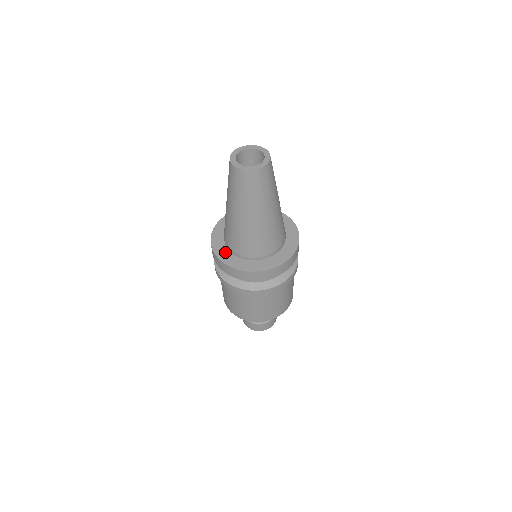
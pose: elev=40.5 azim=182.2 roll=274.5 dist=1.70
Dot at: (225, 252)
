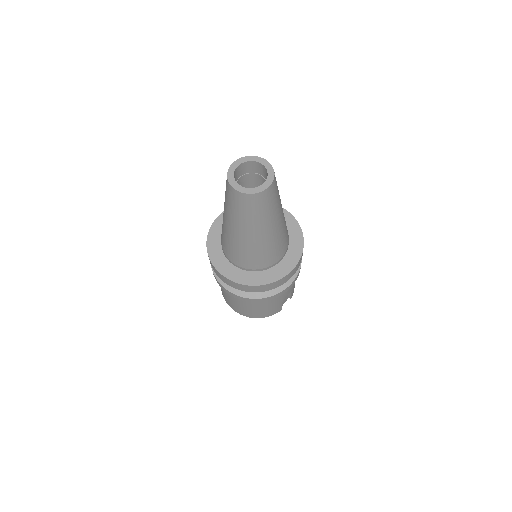
Dot at: (218, 235)
